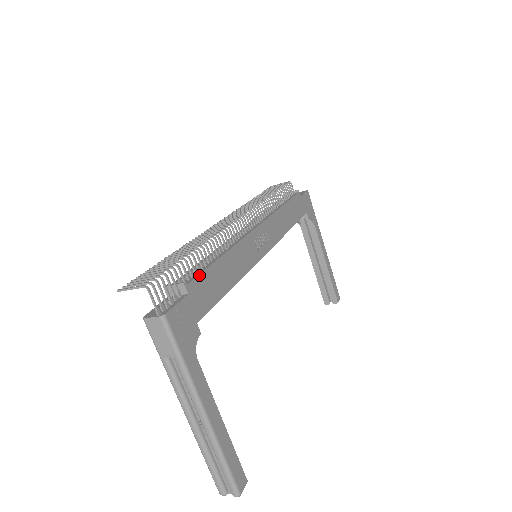
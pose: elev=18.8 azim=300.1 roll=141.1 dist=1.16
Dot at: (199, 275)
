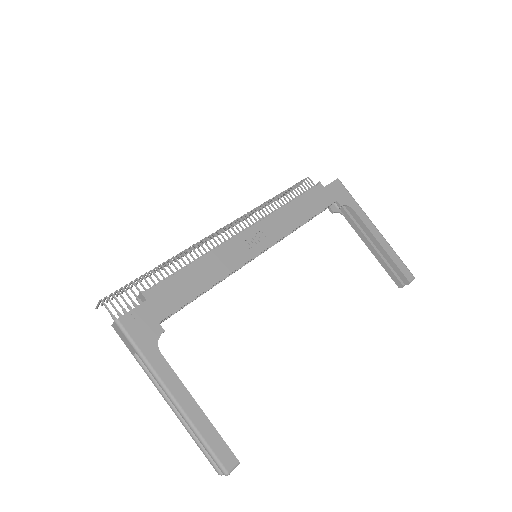
Dot at: (161, 283)
